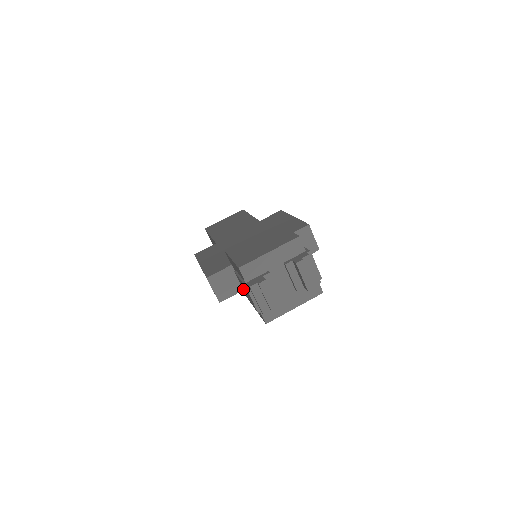
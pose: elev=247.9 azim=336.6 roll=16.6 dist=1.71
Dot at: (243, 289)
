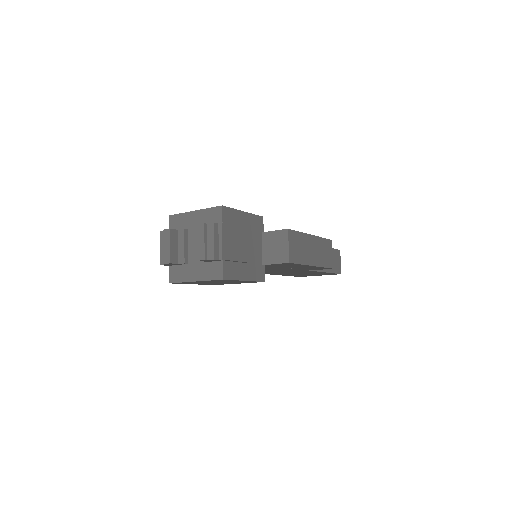
Dot at: occluded
